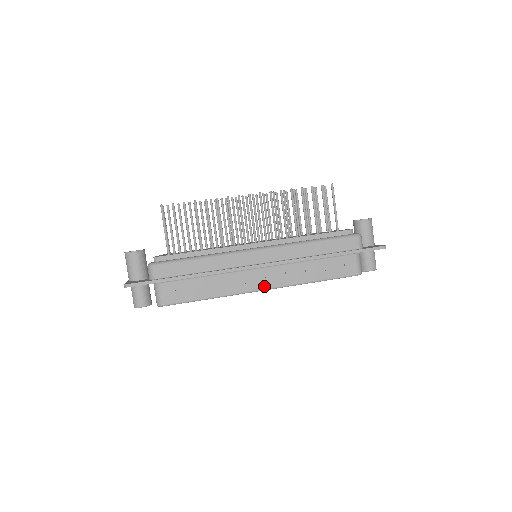
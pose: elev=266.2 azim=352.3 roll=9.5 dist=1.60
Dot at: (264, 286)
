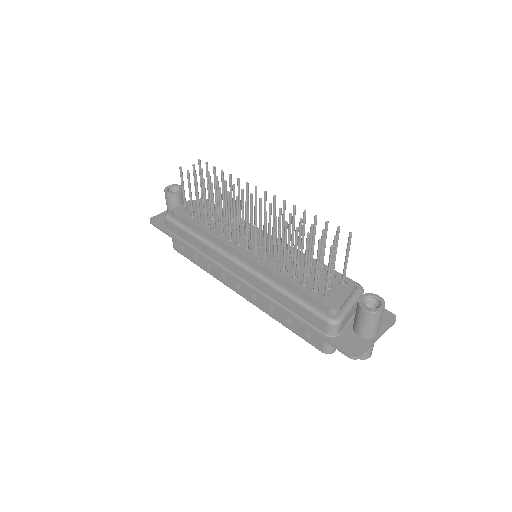
Dot at: (239, 292)
